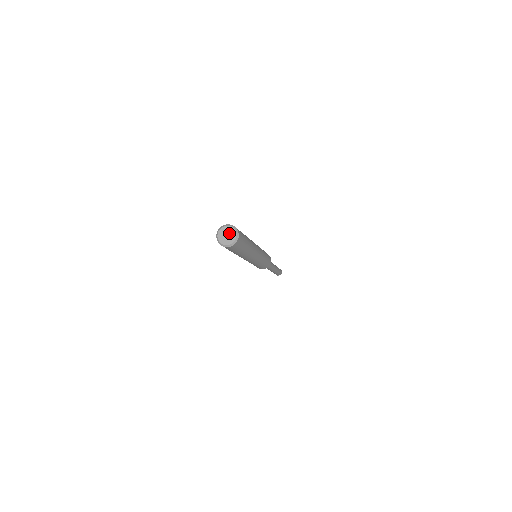
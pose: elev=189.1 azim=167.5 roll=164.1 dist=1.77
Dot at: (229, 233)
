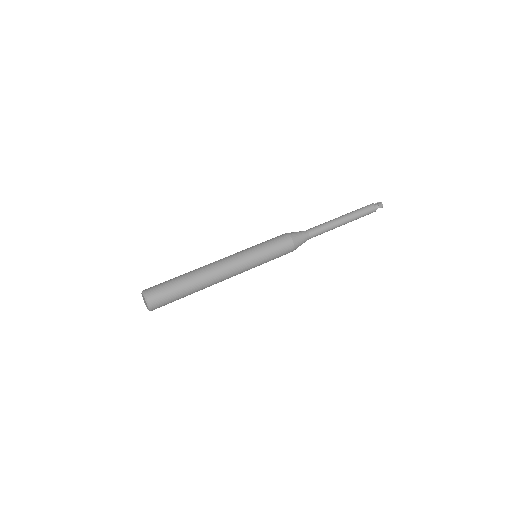
Dot at: (146, 304)
